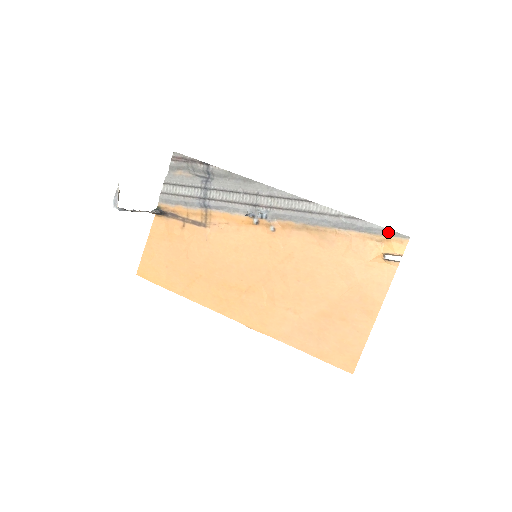
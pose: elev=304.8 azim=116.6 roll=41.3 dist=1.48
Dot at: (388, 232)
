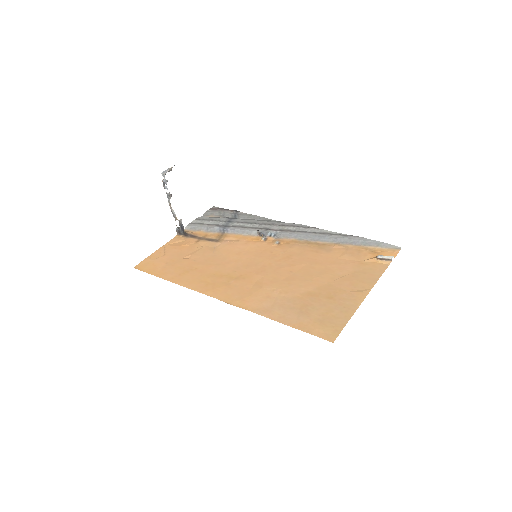
Dot at: (381, 244)
